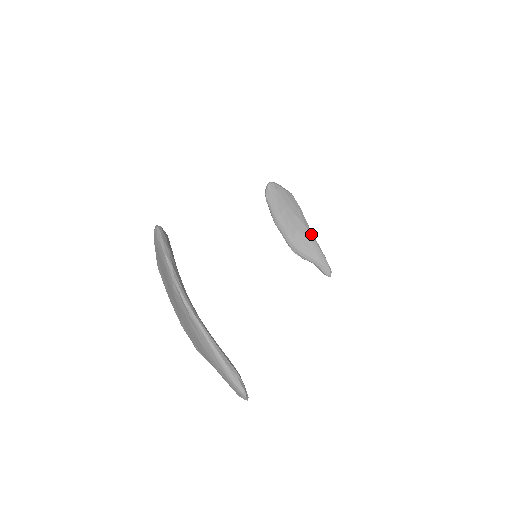
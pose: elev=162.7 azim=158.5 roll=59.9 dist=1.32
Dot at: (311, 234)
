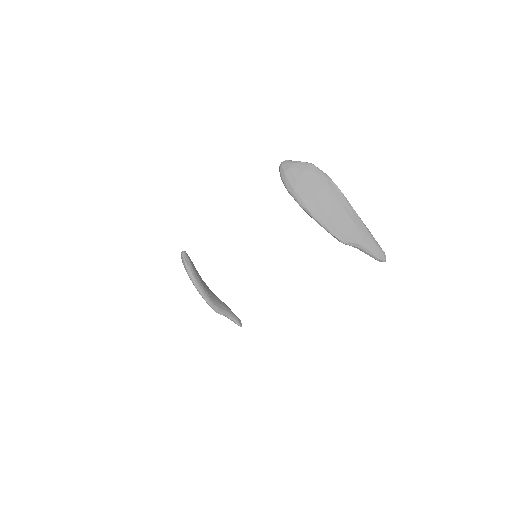
Dot at: (216, 296)
